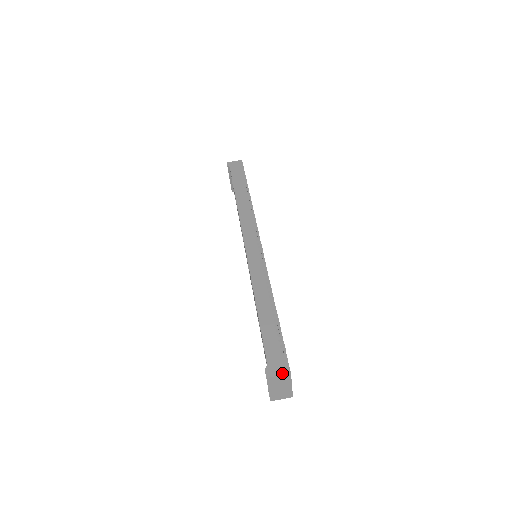
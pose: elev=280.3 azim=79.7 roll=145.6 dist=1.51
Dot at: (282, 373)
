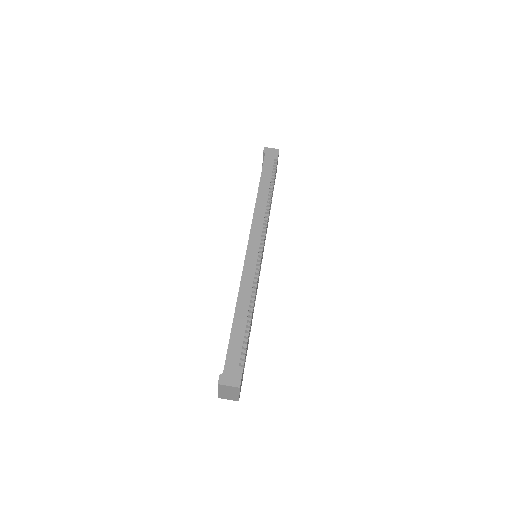
Dot at: (233, 385)
